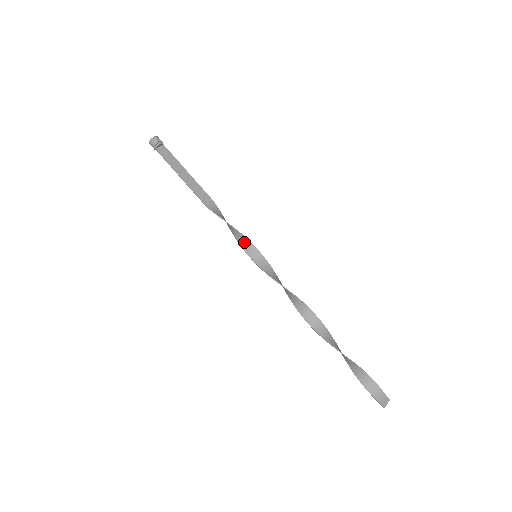
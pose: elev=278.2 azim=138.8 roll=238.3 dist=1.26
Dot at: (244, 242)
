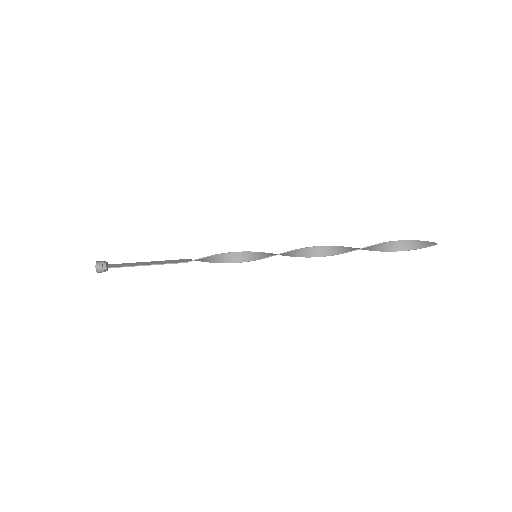
Dot at: (238, 257)
